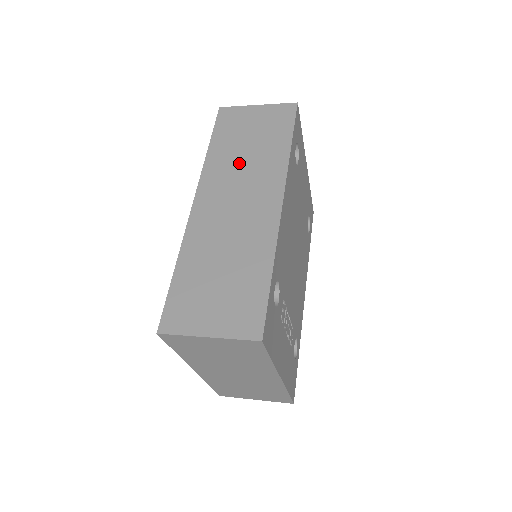
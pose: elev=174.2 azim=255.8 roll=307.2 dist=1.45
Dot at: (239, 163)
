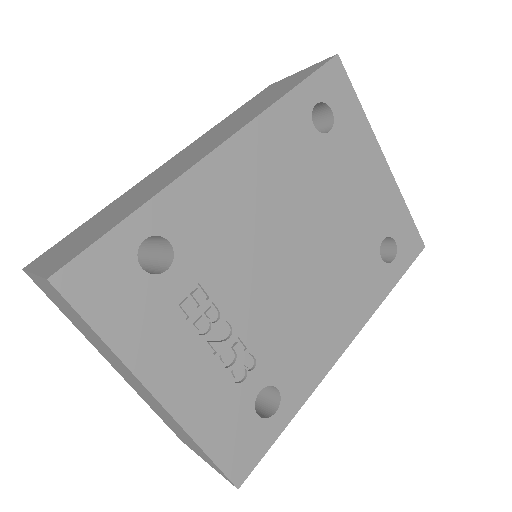
Dot at: (231, 122)
